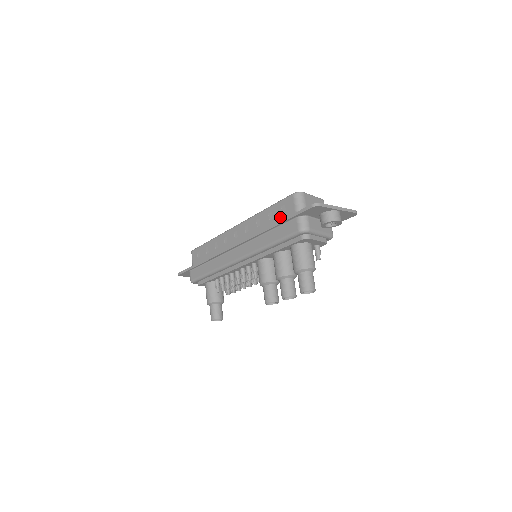
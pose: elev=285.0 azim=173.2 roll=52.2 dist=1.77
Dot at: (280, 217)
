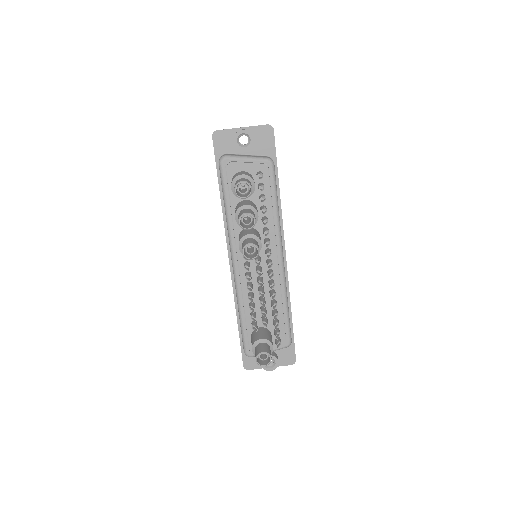
Dot at: occluded
